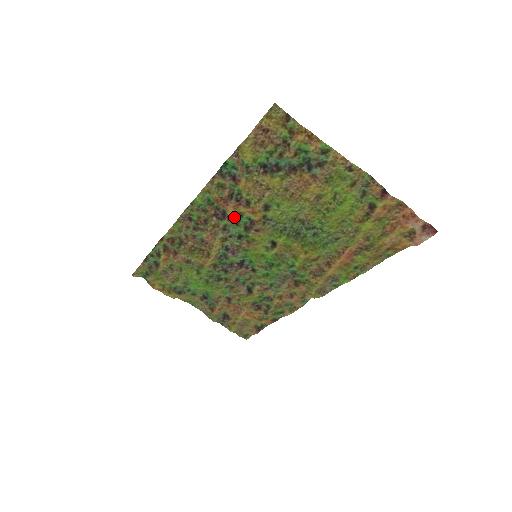
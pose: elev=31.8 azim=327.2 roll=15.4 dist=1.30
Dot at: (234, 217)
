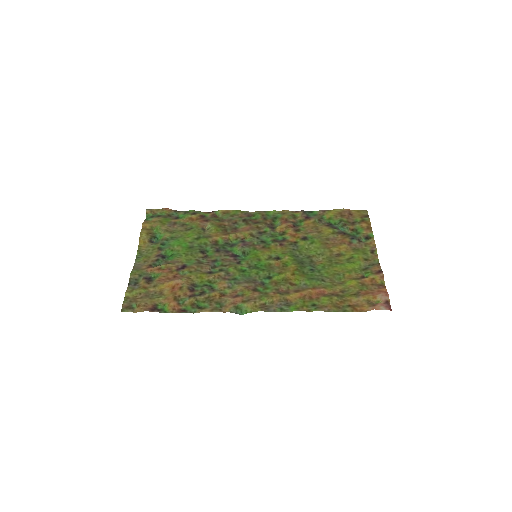
Dot at: (276, 233)
